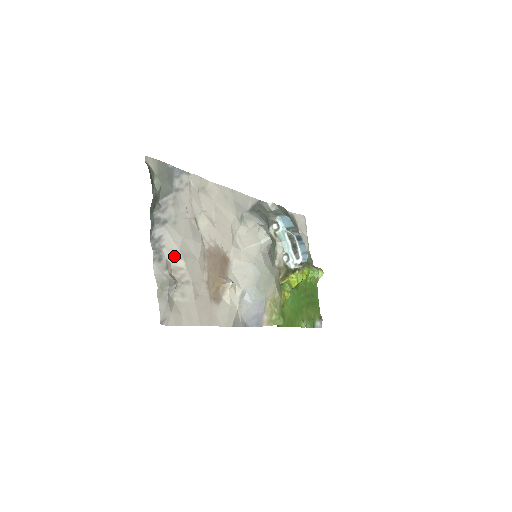
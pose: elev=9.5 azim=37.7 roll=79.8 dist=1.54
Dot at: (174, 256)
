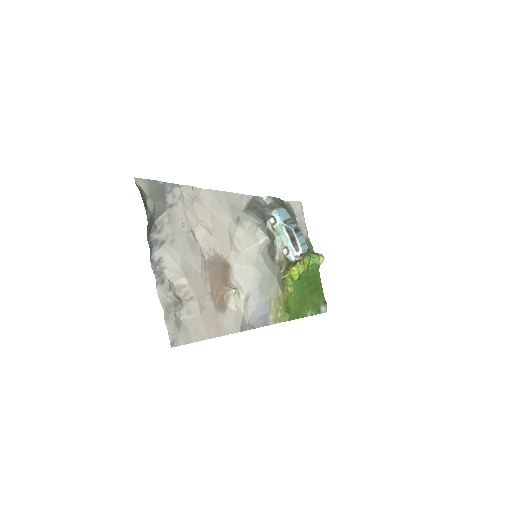
Dot at: (176, 275)
